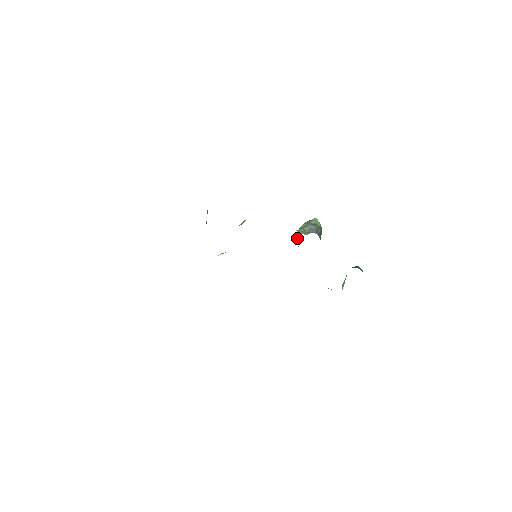
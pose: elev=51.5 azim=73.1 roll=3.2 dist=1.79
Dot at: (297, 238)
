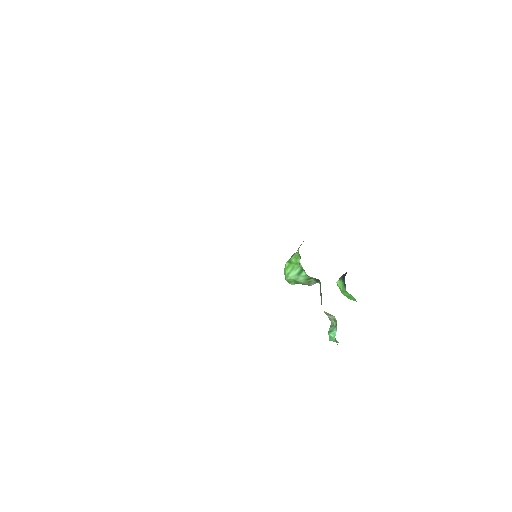
Dot at: (297, 256)
